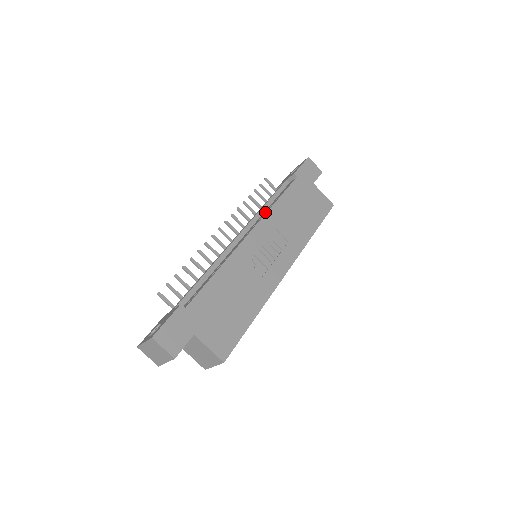
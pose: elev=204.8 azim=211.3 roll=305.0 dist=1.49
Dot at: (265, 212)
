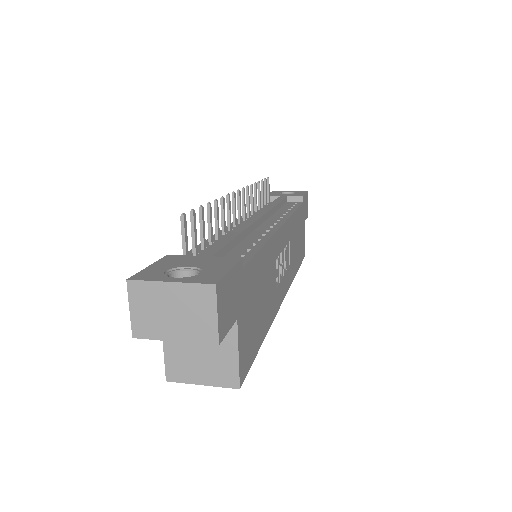
Dot at: (283, 213)
